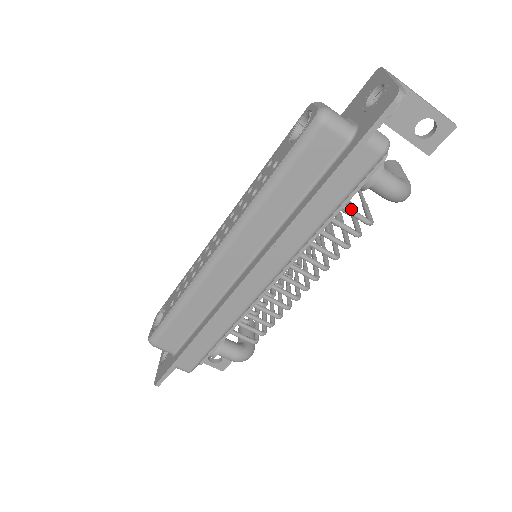
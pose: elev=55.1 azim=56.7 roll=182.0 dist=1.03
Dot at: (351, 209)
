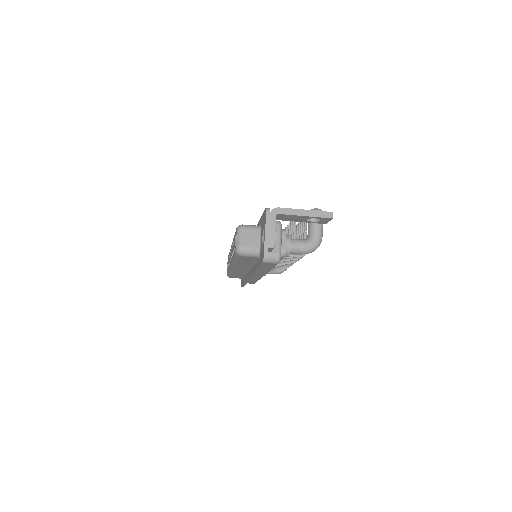
Dot at: occluded
